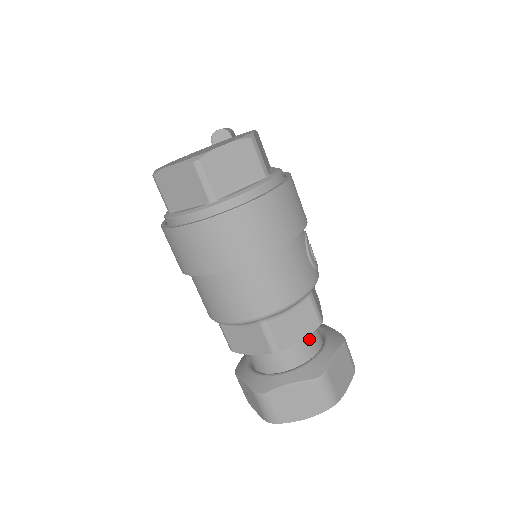
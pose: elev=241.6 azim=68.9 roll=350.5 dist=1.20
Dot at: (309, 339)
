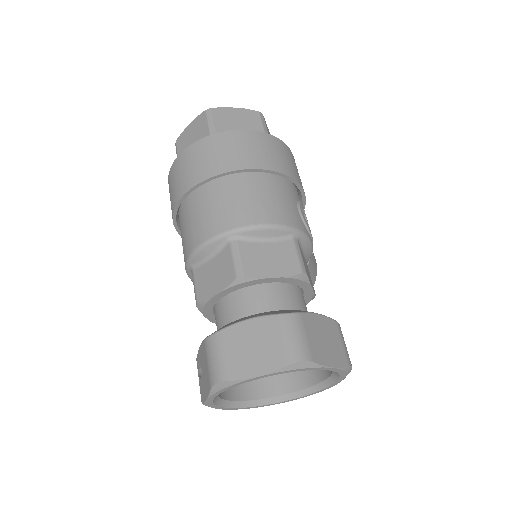
Dot at: (288, 295)
